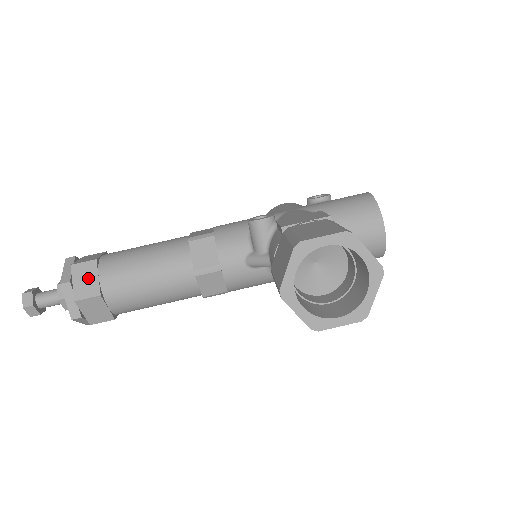
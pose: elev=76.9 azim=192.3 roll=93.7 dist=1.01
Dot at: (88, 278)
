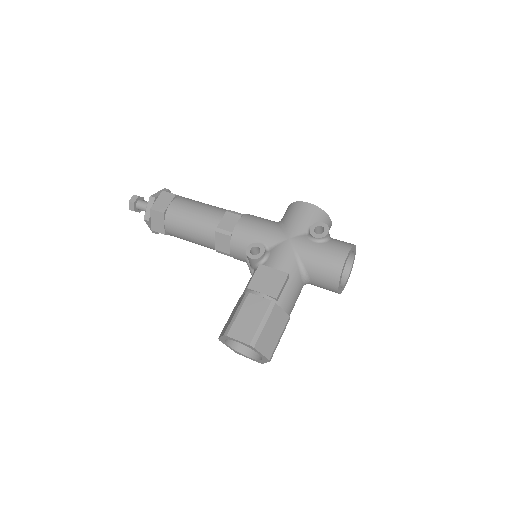
Dot at: (159, 222)
